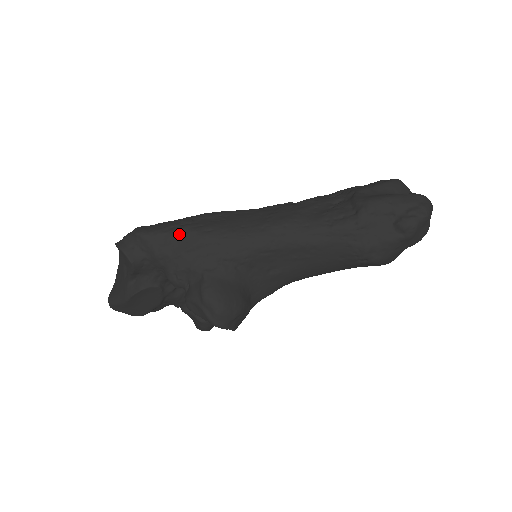
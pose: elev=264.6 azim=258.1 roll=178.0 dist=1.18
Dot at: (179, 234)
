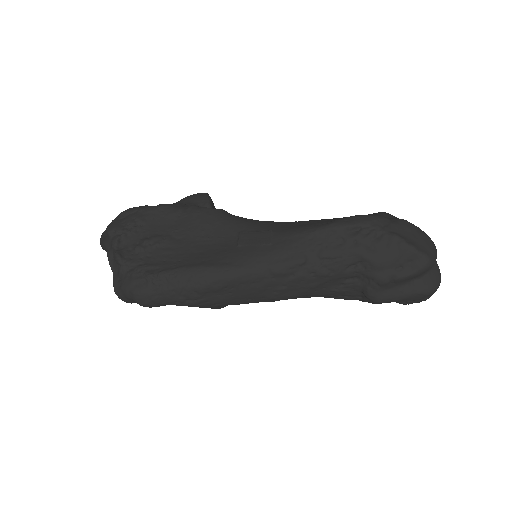
Dot at: occluded
